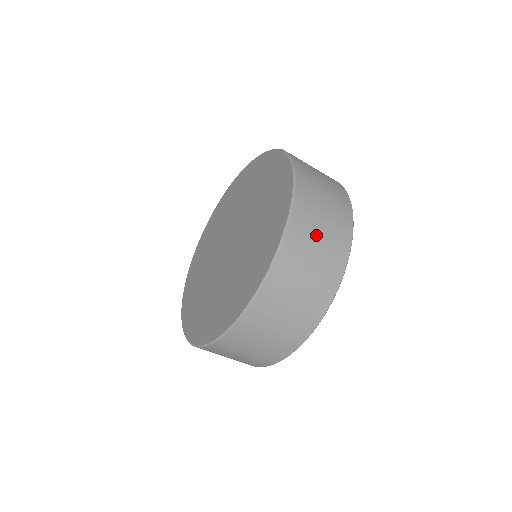
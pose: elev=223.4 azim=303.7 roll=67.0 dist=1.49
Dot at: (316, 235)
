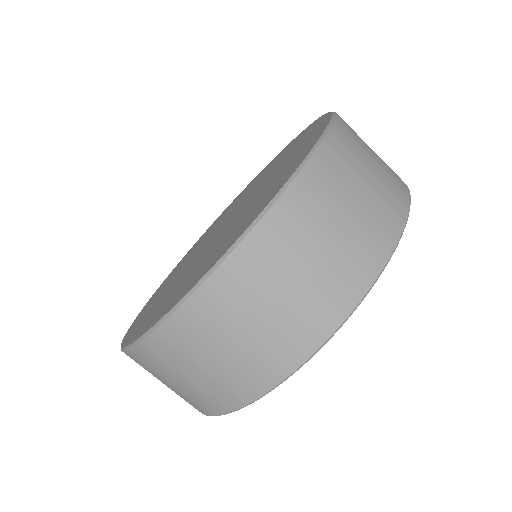
Dot at: occluded
